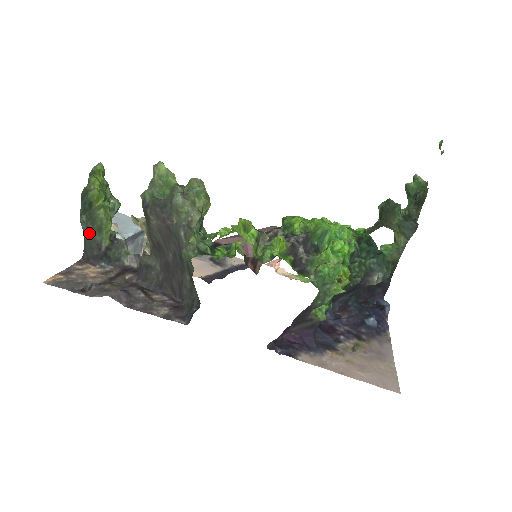
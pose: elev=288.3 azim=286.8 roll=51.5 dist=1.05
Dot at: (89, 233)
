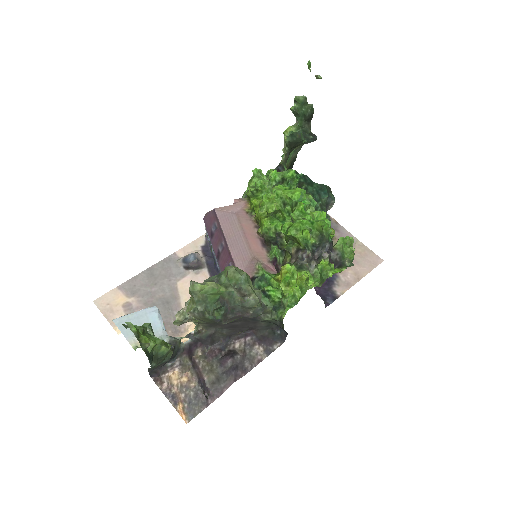
Dot at: (157, 365)
